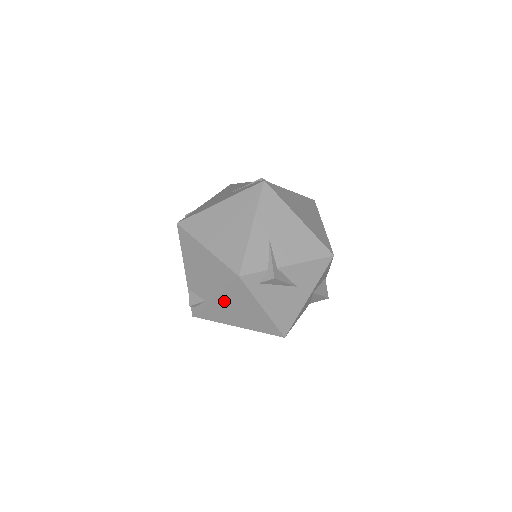
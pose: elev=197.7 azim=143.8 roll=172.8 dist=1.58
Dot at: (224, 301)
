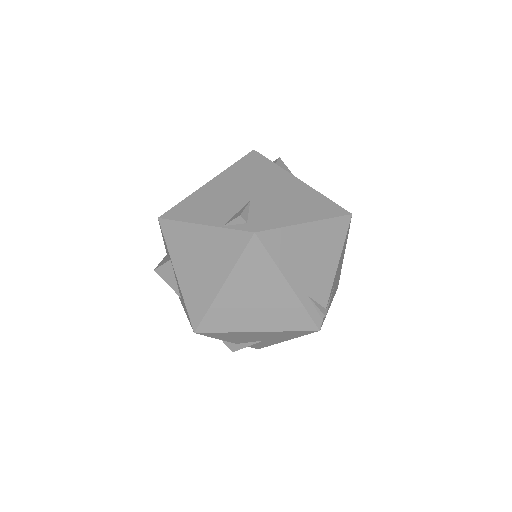
Dot at: (265, 187)
